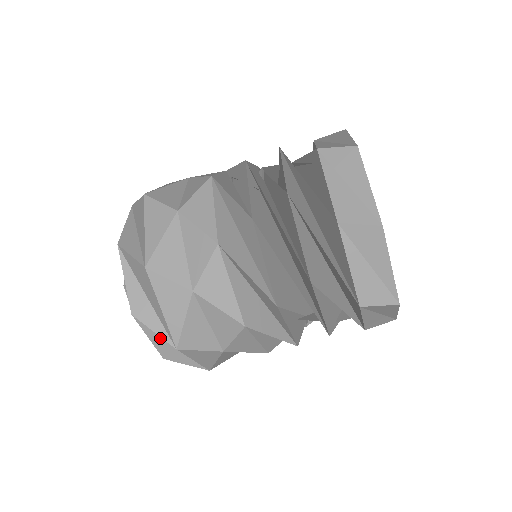
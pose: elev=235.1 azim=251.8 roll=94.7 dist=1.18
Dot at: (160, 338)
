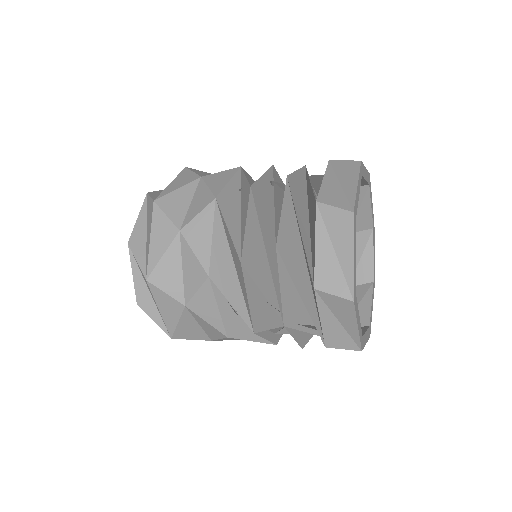
Dot at: occluded
